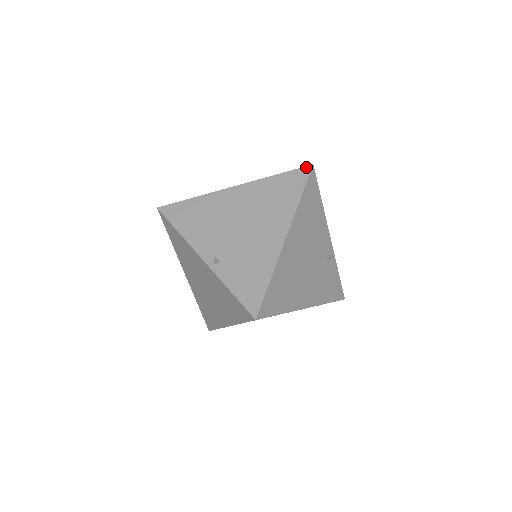
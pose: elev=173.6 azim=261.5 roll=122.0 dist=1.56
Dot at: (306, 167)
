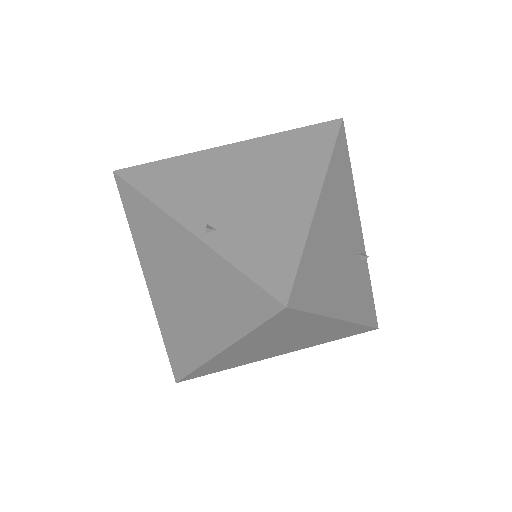
Dot at: (333, 121)
